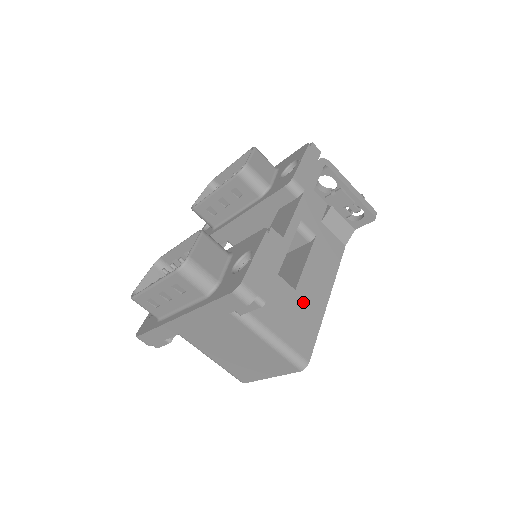
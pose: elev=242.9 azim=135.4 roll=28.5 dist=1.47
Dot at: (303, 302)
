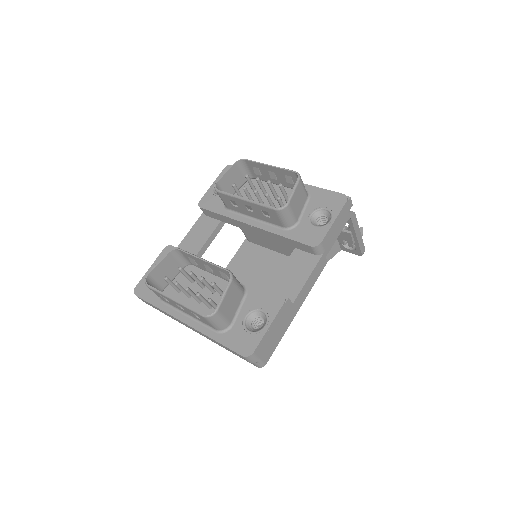
Dot at: occluded
